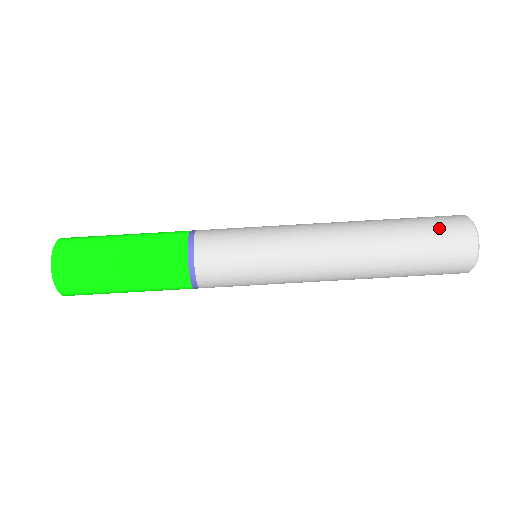
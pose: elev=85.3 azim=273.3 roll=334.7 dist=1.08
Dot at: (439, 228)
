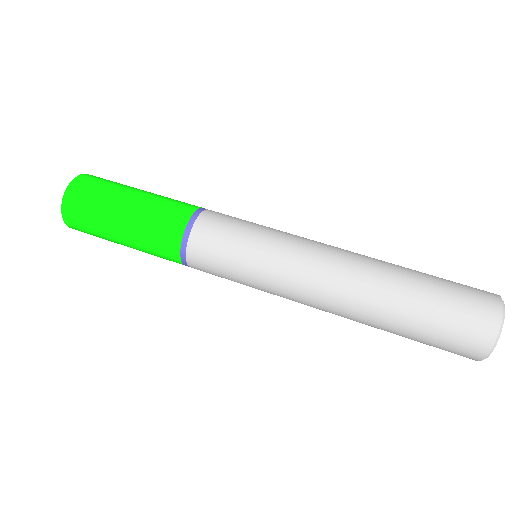
Dot at: occluded
